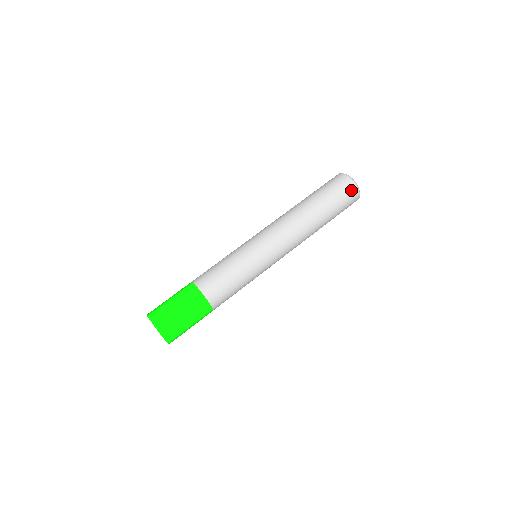
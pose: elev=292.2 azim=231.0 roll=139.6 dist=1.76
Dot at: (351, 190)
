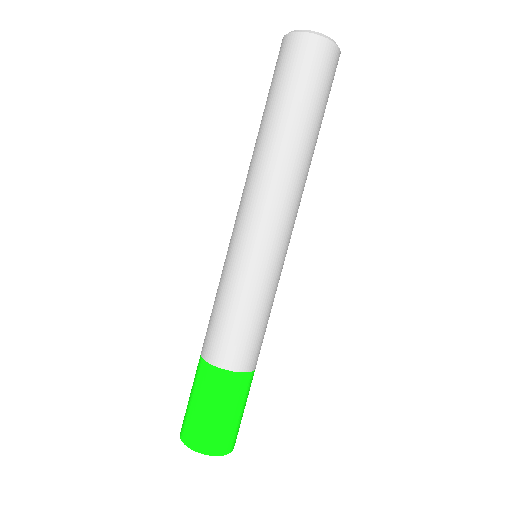
Dot at: (311, 49)
